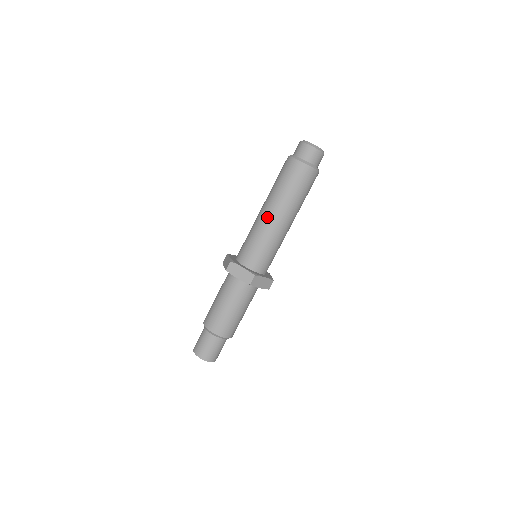
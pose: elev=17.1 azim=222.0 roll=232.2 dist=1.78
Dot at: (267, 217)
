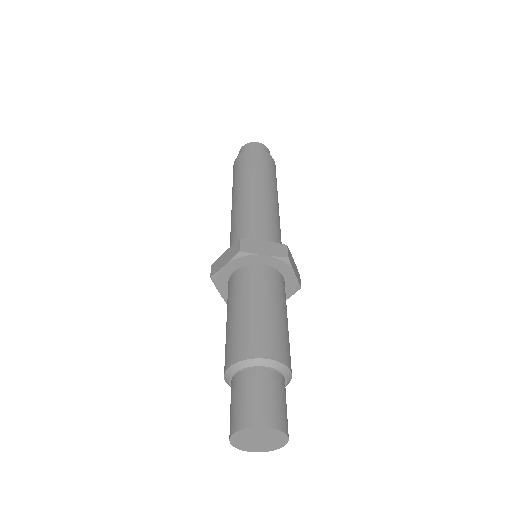
Dot at: (233, 207)
